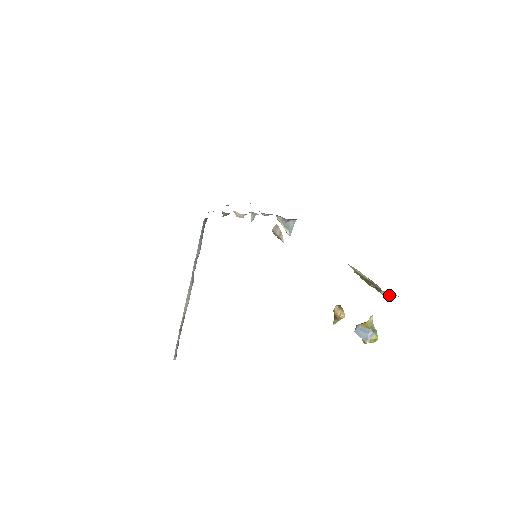
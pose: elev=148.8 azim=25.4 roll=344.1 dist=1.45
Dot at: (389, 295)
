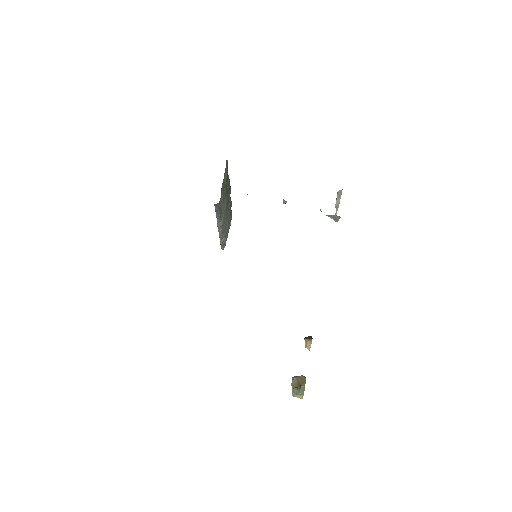
Dot at: occluded
